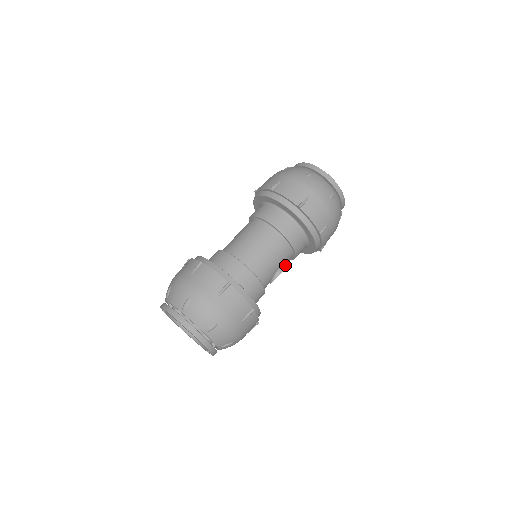
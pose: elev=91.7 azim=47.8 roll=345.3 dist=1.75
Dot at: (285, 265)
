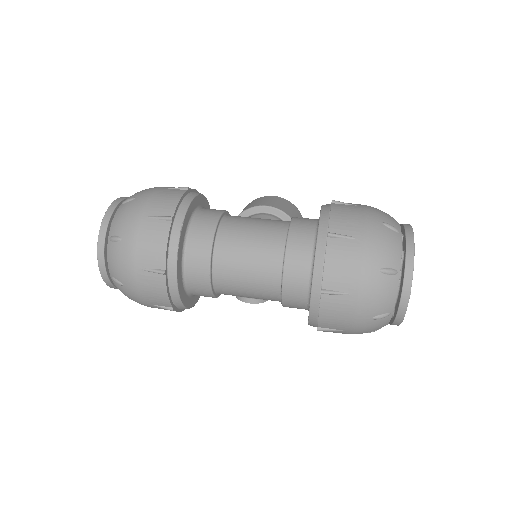
Dot at: occluded
